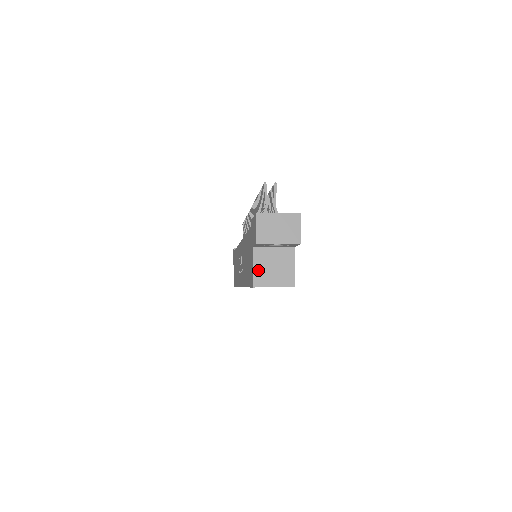
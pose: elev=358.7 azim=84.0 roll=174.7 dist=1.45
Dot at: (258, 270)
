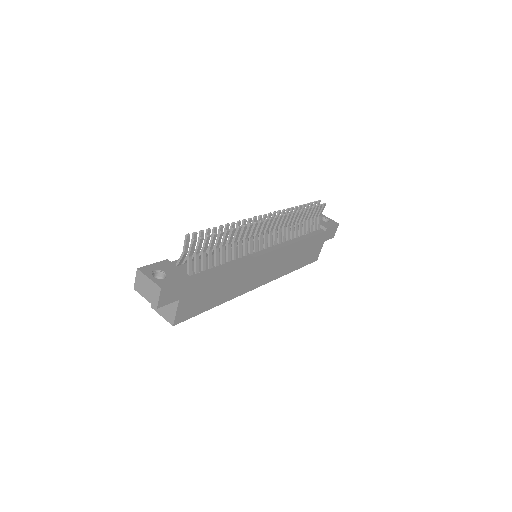
Dot at: occluded
